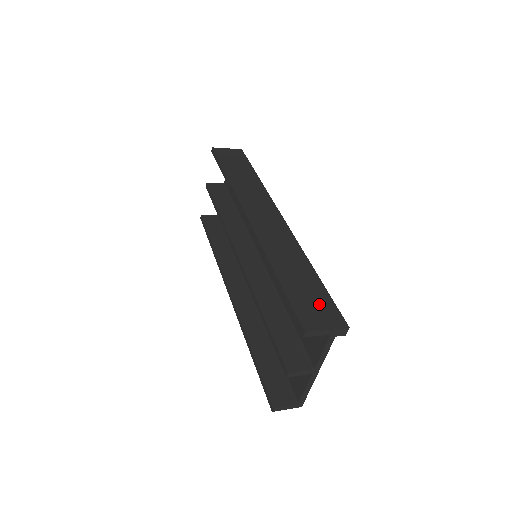
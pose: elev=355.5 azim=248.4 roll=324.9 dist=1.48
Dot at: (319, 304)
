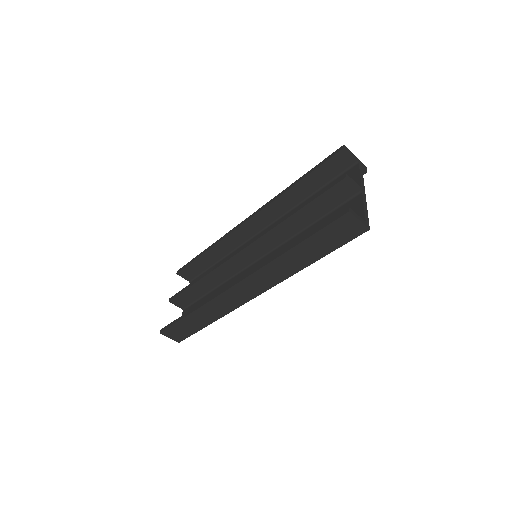
Dot at: occluded
